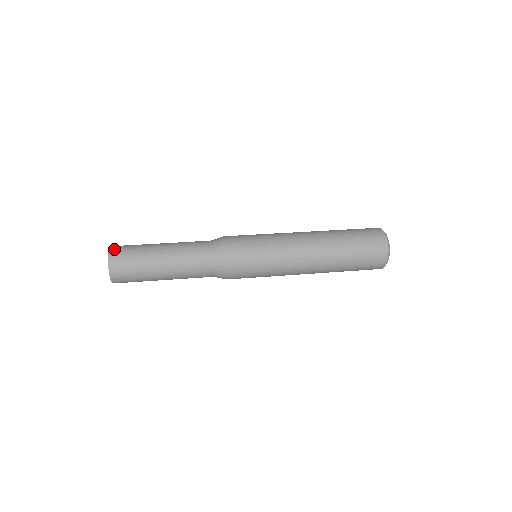
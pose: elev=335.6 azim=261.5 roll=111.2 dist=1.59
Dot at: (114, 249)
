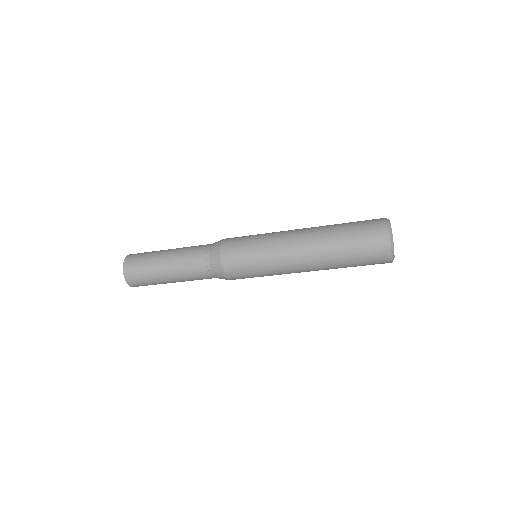
Dot at: occluded
